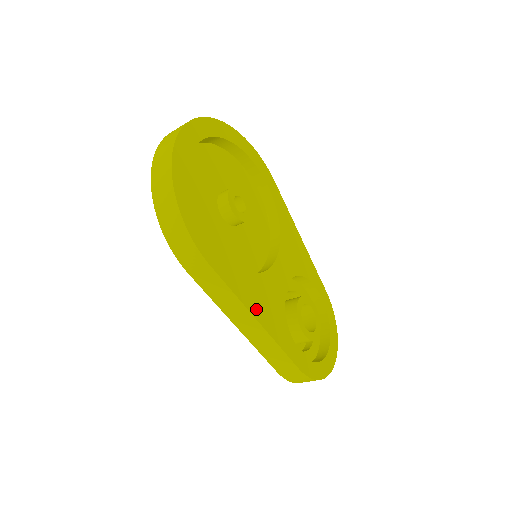
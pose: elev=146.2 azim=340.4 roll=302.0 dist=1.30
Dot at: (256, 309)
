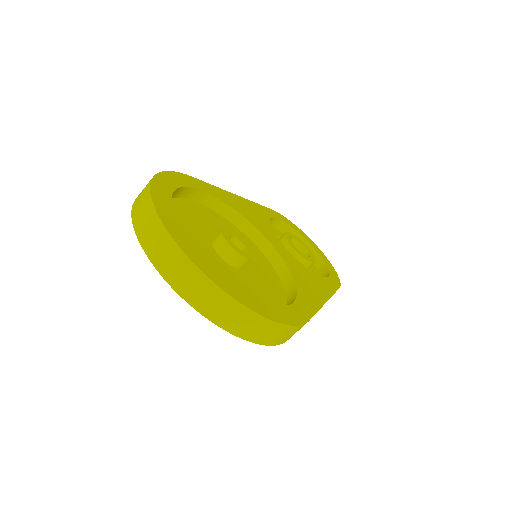
Dot at: (319, 297)
